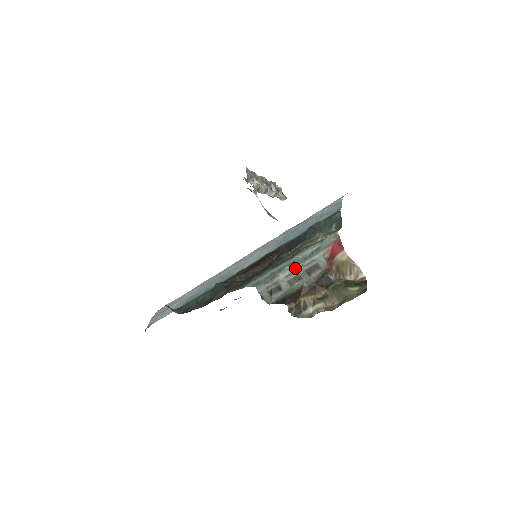
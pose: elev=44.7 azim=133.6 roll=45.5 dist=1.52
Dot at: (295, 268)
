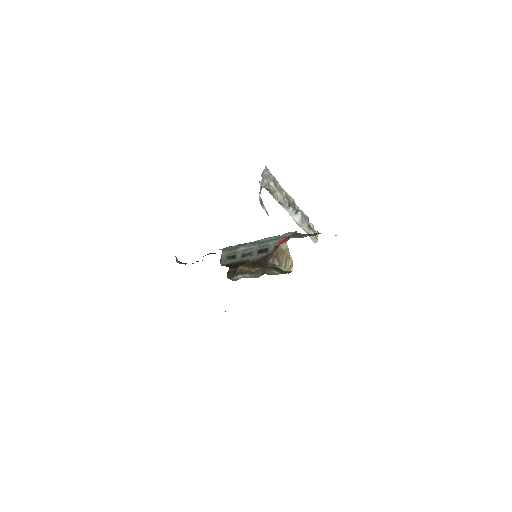
Dot at: (253, 246)
